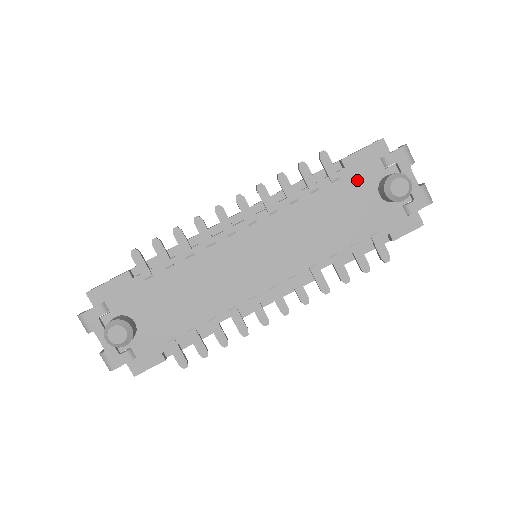
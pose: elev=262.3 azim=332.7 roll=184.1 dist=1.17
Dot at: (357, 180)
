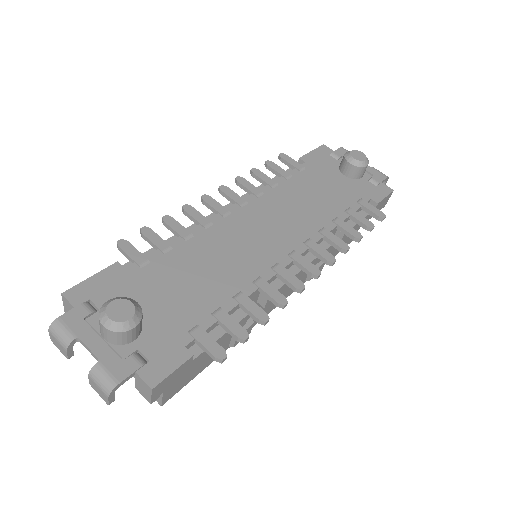
Dot at: (320, 168)
